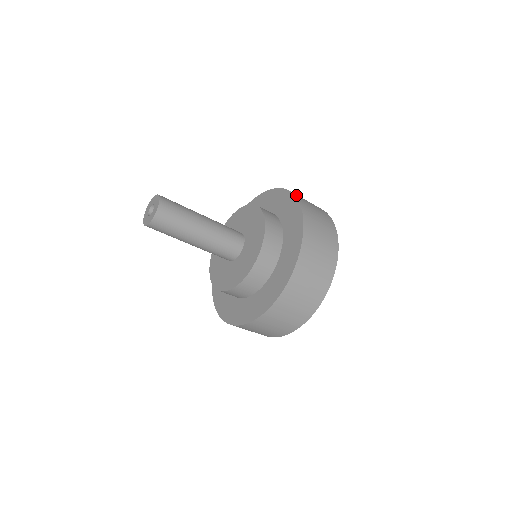
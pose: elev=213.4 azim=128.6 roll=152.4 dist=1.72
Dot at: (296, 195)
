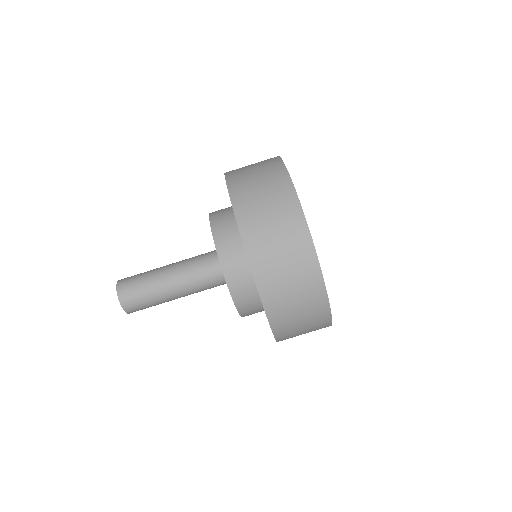
Dot at: occluded
